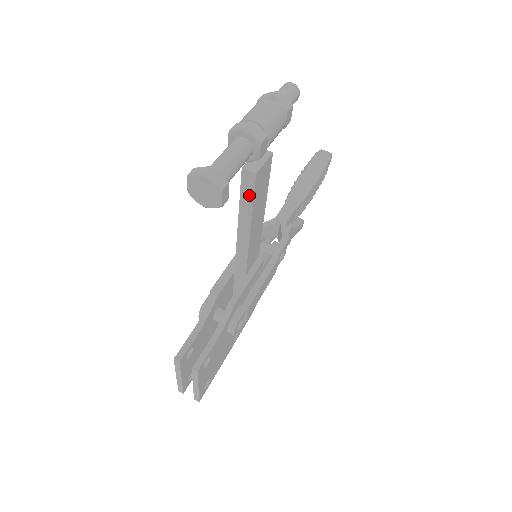
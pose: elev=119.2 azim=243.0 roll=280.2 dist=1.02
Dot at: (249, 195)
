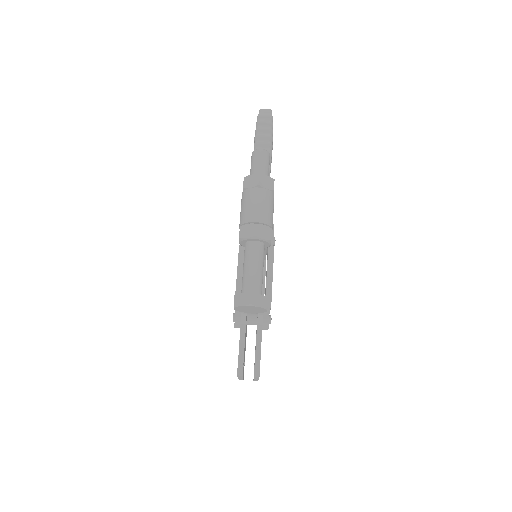
Dot at: occluded
